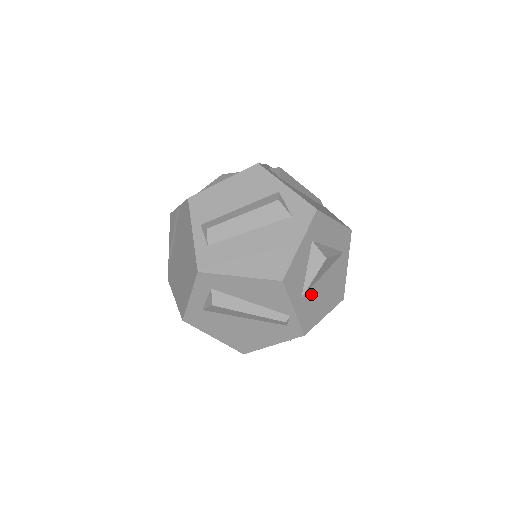
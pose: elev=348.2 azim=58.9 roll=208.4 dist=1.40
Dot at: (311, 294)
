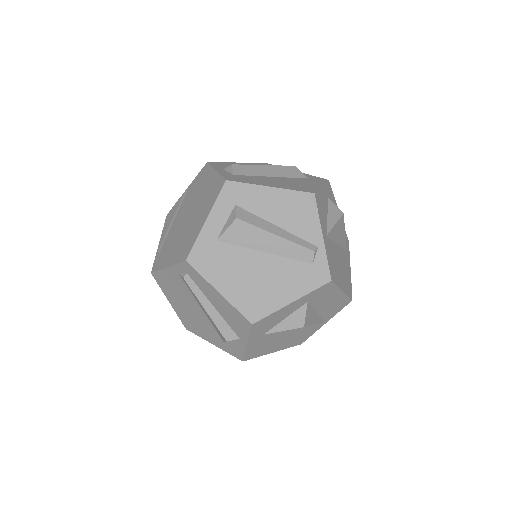
Dot at: (332, 246)
